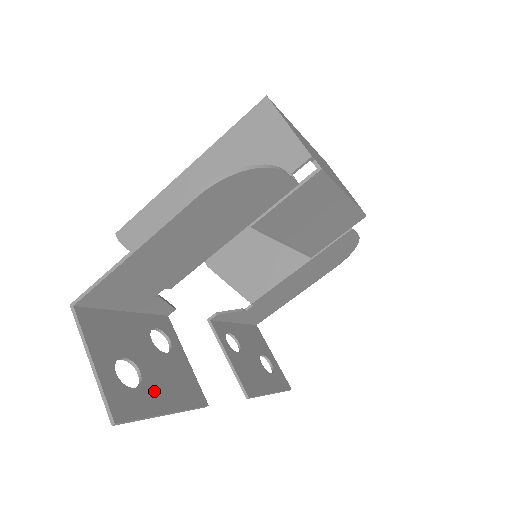
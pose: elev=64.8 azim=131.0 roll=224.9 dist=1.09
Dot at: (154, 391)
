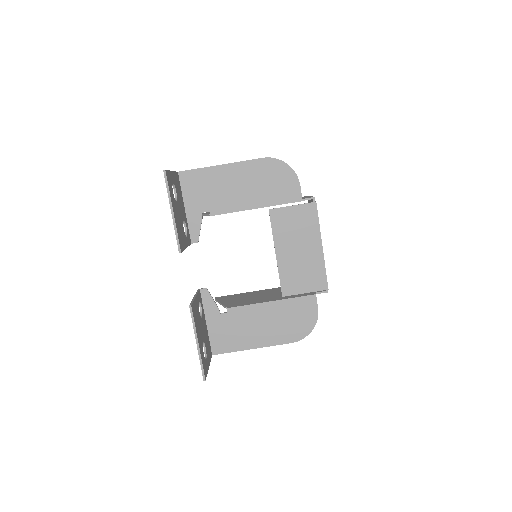
Dot at: (175, 207)
